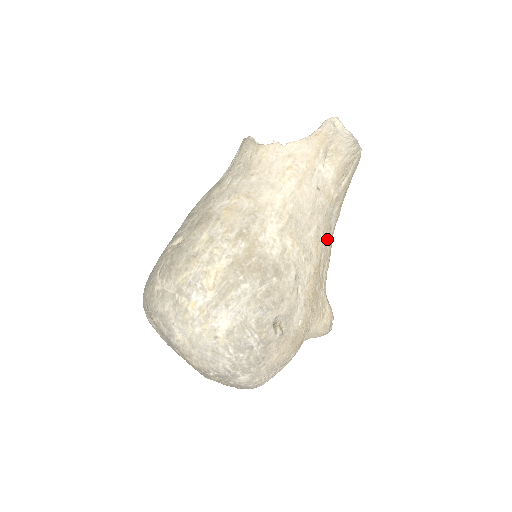
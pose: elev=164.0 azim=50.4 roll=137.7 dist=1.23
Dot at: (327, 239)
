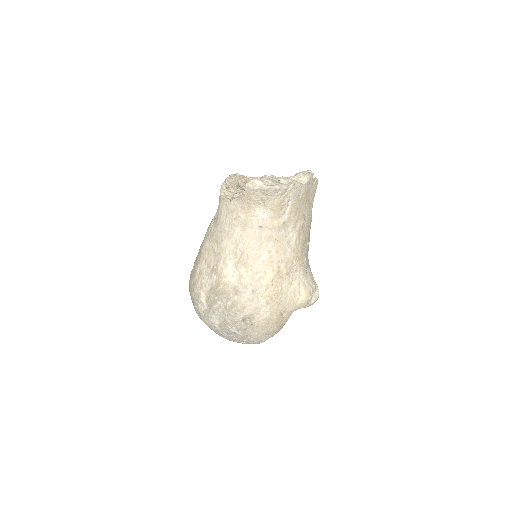
Dot at: (286, 251)
